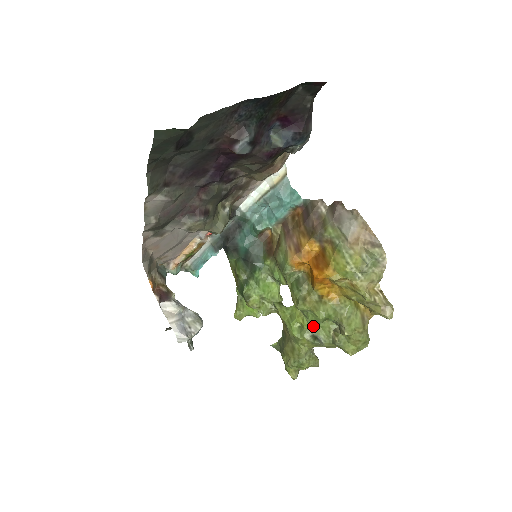
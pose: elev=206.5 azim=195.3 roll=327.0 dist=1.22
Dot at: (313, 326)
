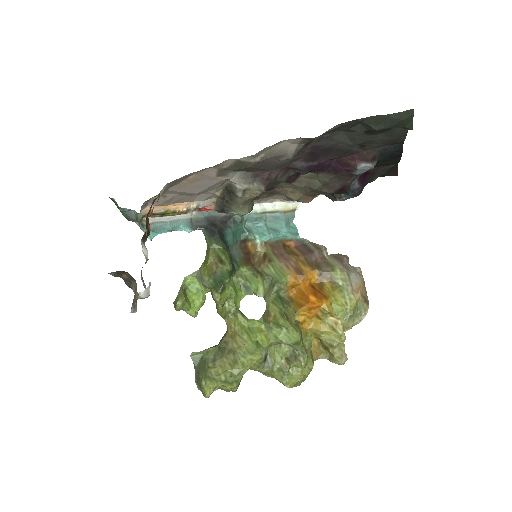
Dot at: (269, 347)
